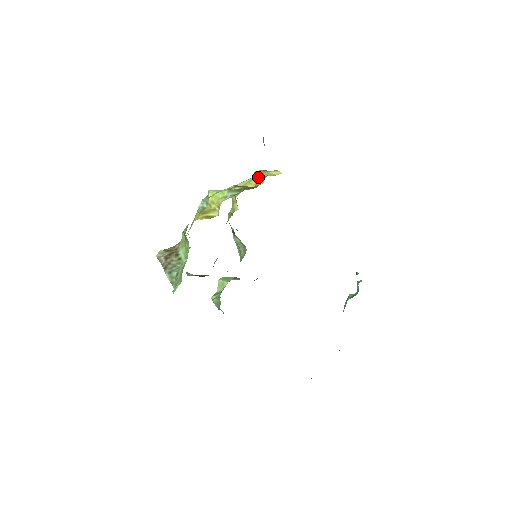
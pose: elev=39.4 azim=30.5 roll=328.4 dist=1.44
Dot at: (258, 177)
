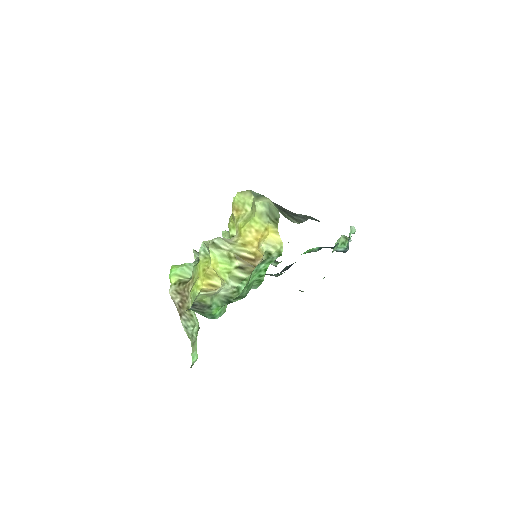
Dot at: (258, 227)
